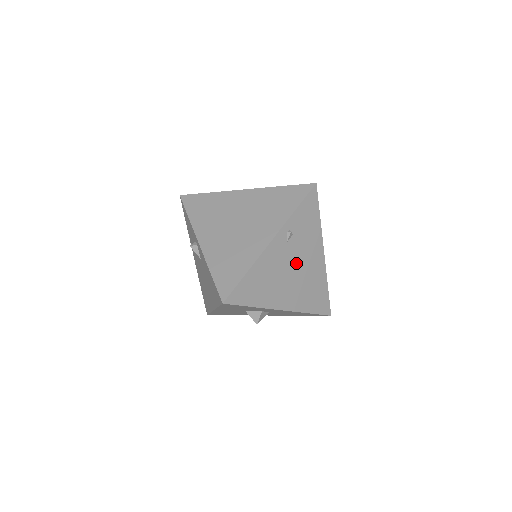
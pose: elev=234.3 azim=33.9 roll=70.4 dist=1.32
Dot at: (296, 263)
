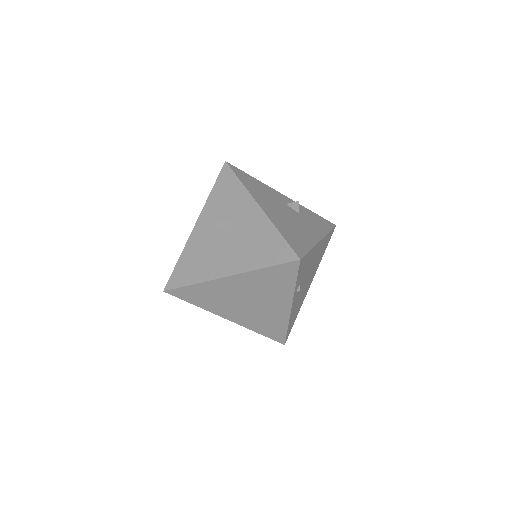
Dot at: (308, 275)
